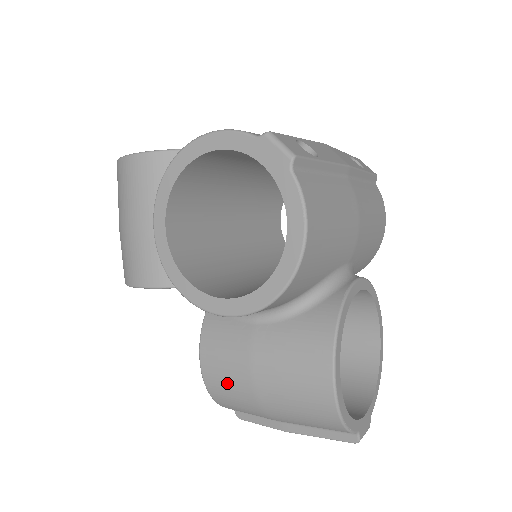
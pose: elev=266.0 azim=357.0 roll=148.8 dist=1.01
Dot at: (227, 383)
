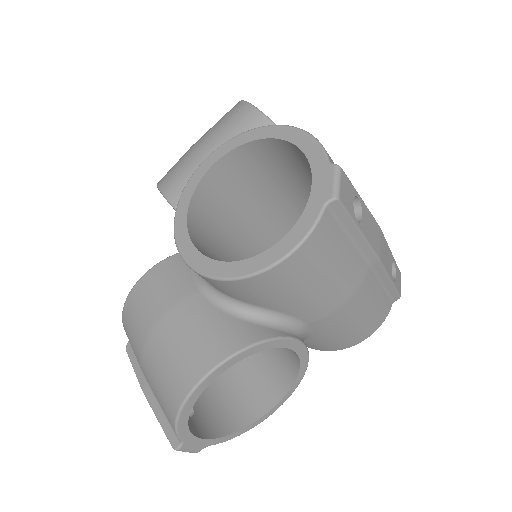
Dot at: (140, 310)
